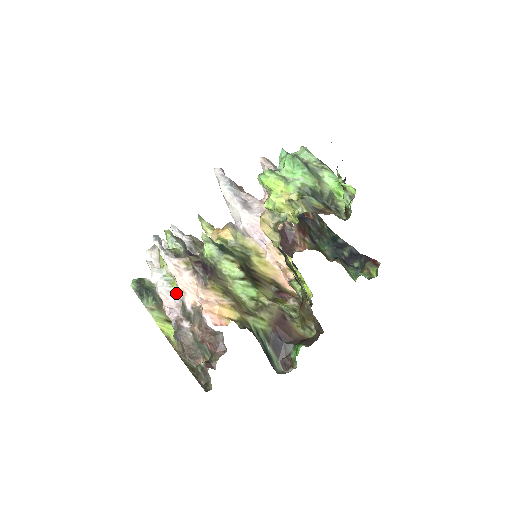
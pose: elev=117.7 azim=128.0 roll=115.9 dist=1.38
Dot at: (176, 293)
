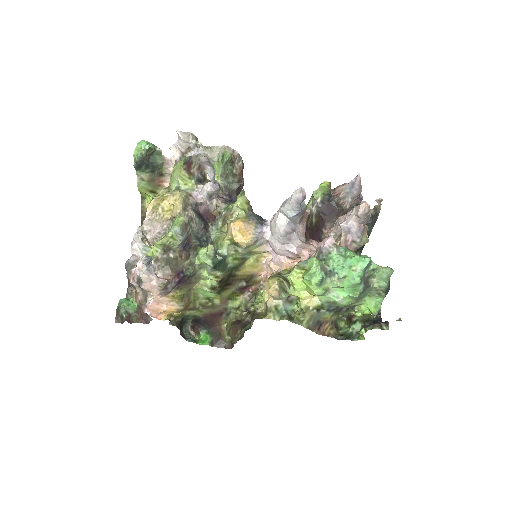
Dot at: occluded
